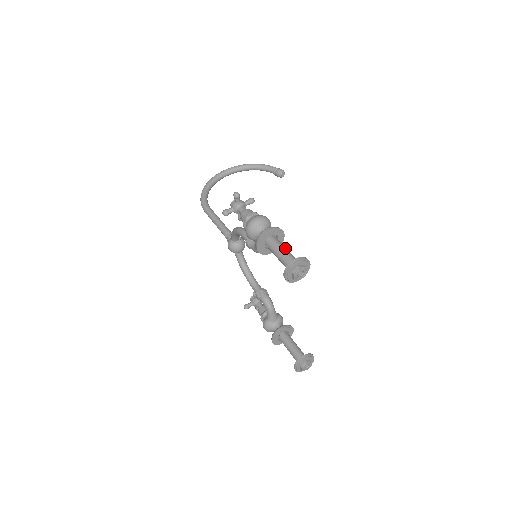
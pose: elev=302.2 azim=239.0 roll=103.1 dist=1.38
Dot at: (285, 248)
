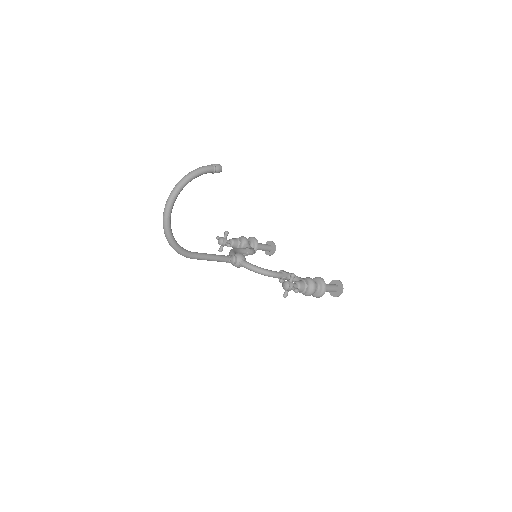
Dot at: (329, 287)
